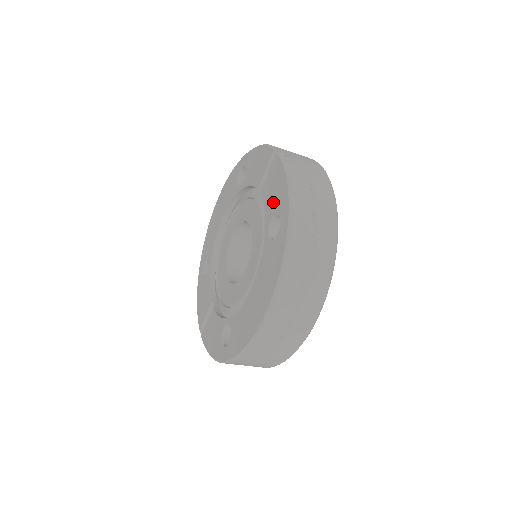
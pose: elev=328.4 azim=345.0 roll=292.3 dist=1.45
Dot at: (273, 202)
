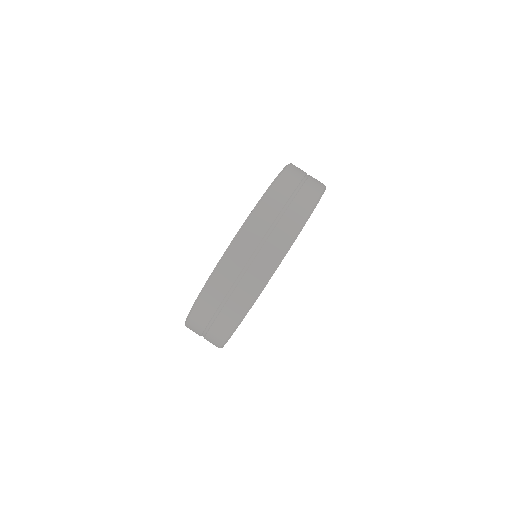
Dot at: occluded
